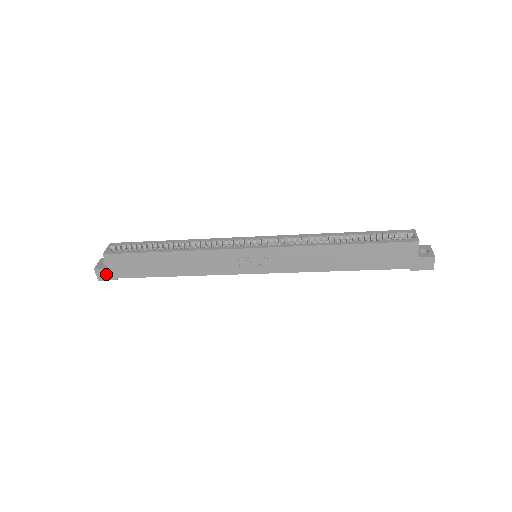
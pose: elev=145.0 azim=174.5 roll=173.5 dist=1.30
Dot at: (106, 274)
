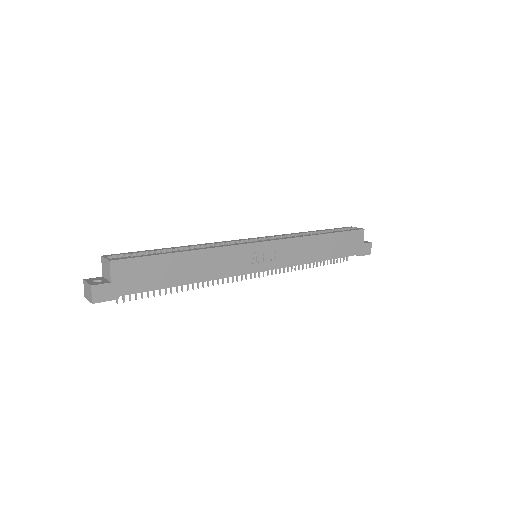
Dot at: (106, 292)
